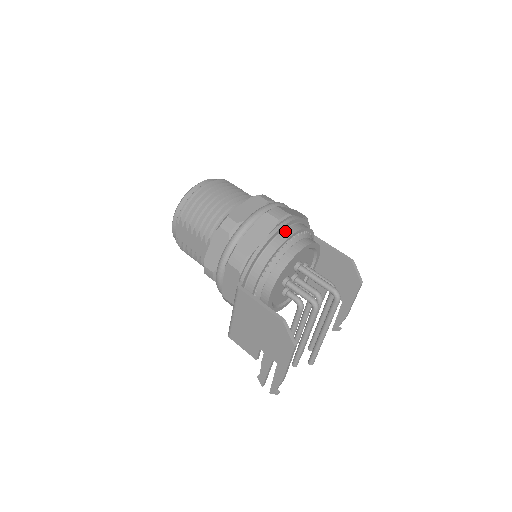
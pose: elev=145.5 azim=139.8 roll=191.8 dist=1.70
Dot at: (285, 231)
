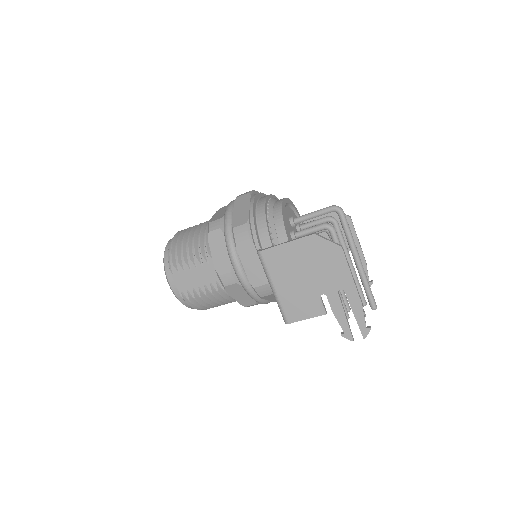
Dot at: (260, 199)
